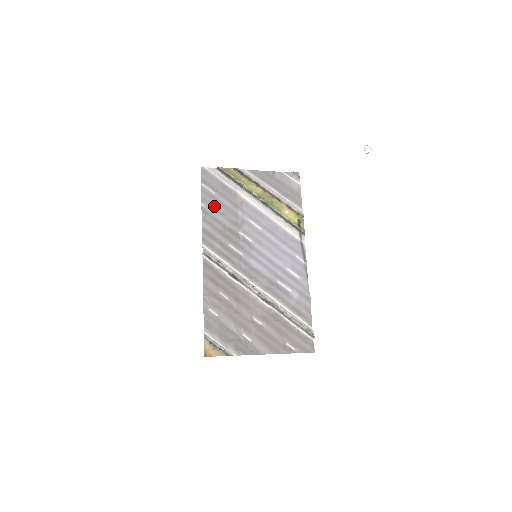
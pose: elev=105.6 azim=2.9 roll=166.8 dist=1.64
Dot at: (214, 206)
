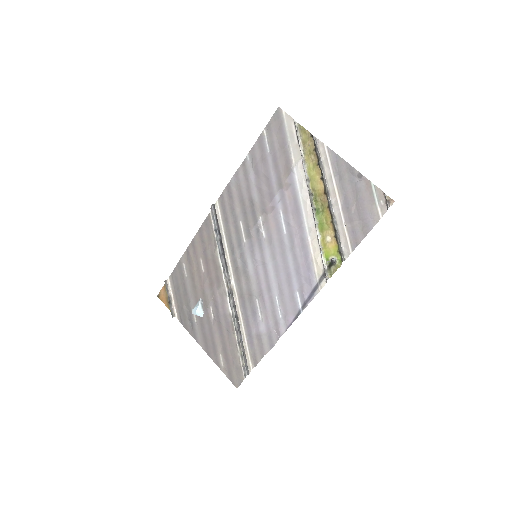
Dot at: (257, 167)
